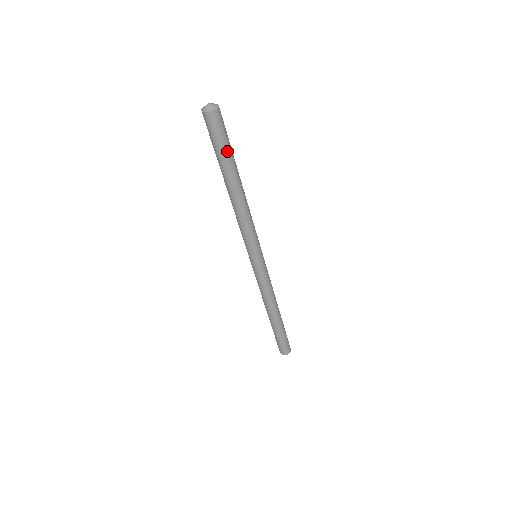
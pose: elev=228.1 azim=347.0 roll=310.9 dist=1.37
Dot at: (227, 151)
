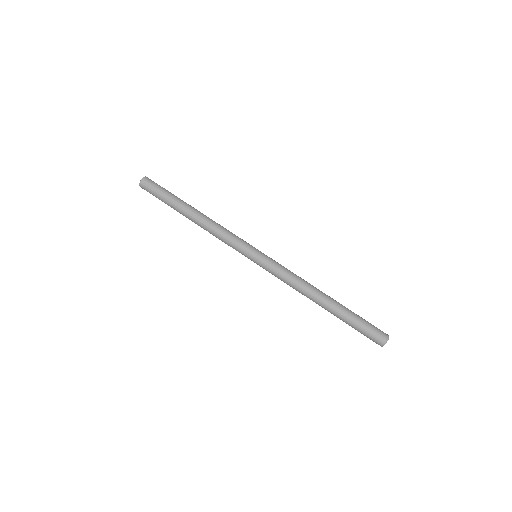
Dot at: (170, 193)
